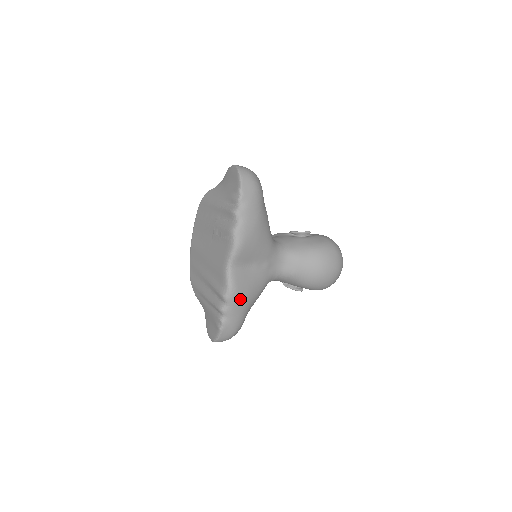
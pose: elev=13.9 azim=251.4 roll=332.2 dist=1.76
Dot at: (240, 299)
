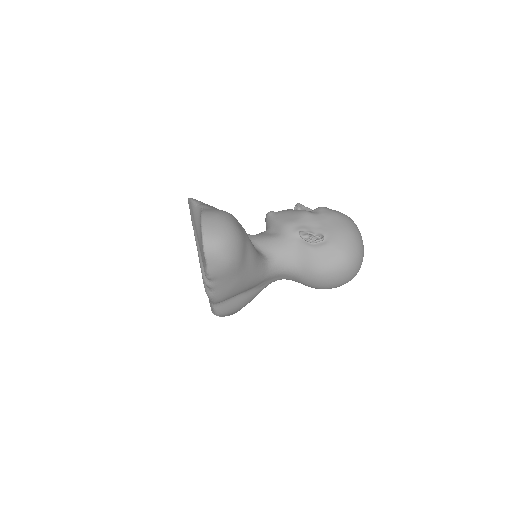
Dot at: (230, 313)
